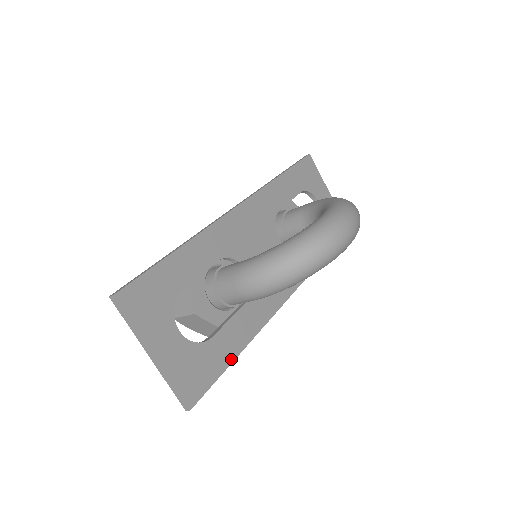
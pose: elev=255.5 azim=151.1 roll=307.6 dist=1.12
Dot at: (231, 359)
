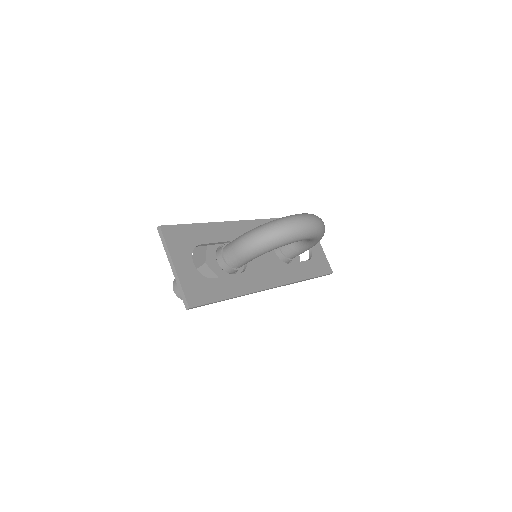
Dot at: (224, 297)
